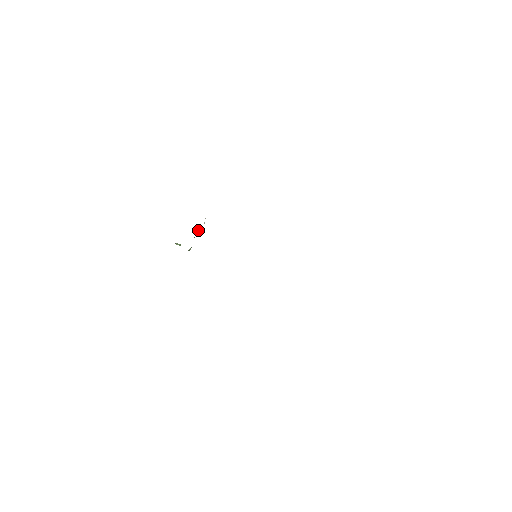
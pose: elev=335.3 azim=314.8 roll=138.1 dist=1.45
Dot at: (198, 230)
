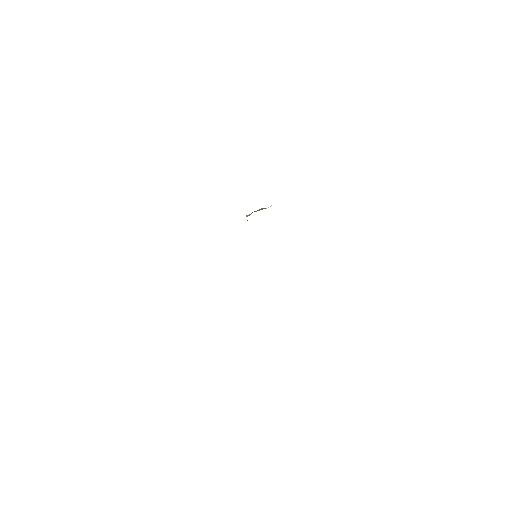
Dot at: (262, 208)
